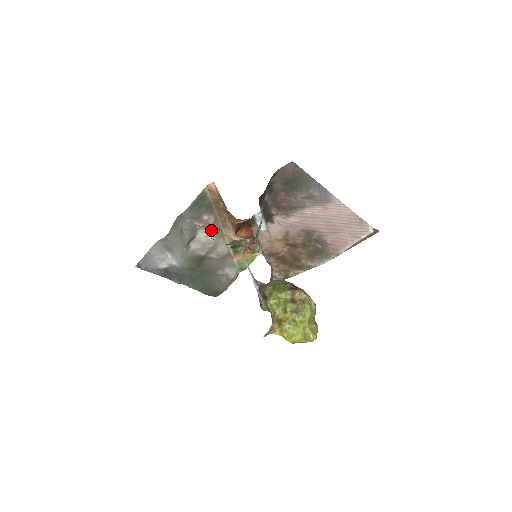
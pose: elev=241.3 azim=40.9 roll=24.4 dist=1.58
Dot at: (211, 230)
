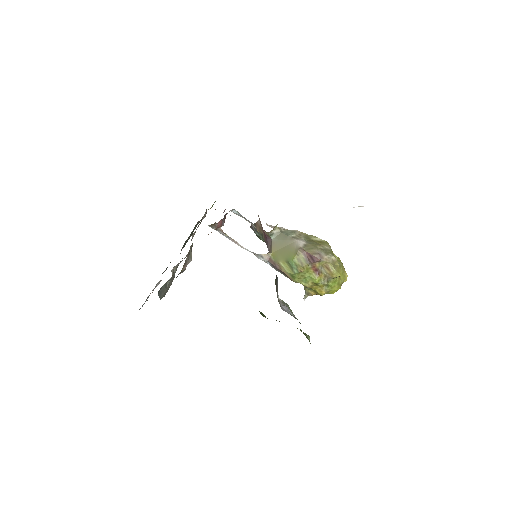
Dot at: (190, 261)
